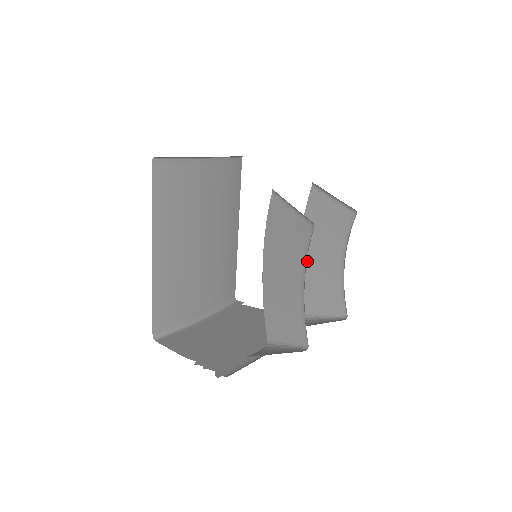
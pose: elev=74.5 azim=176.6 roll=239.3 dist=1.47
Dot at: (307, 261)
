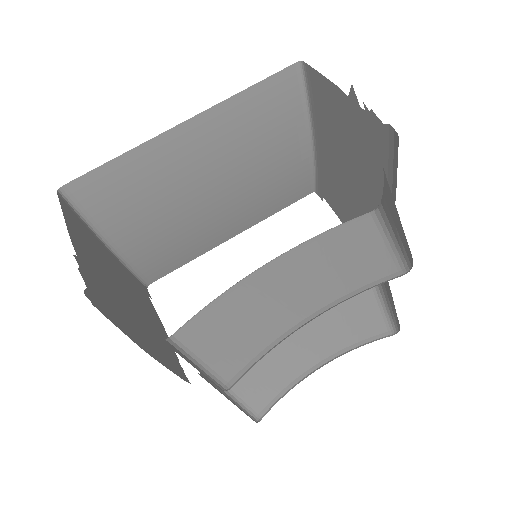
Dot at: occluded
